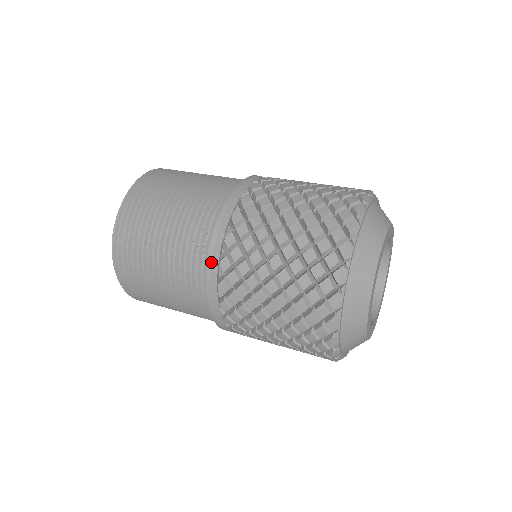
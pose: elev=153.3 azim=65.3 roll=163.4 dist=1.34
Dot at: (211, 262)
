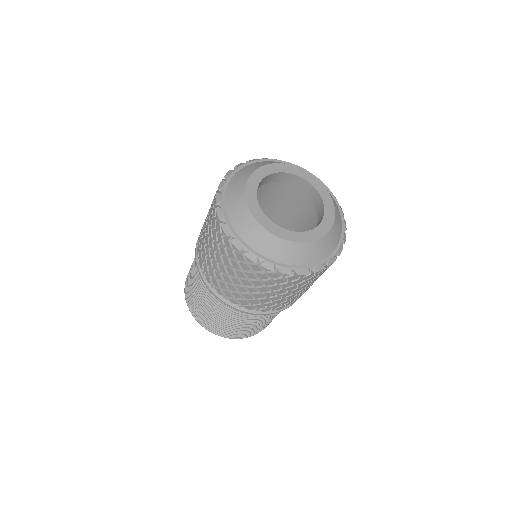
Dot at: (196, 256)
